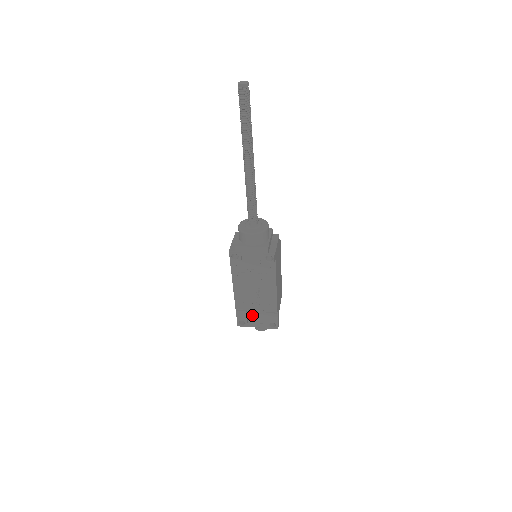
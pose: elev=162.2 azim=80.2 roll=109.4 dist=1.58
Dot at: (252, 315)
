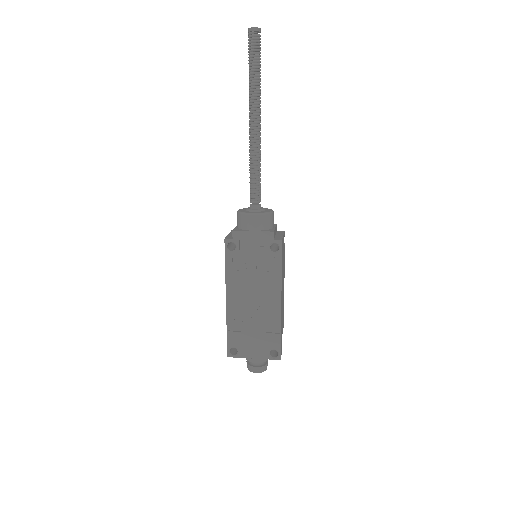
Dot at: (248, 338)
